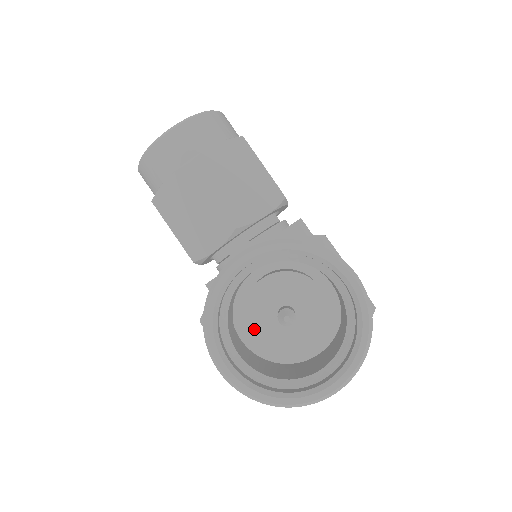
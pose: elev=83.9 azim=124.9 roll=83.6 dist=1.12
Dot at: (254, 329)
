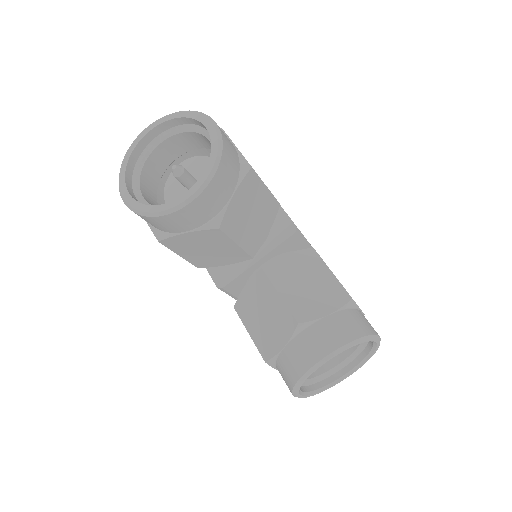
Dot at: occluded
